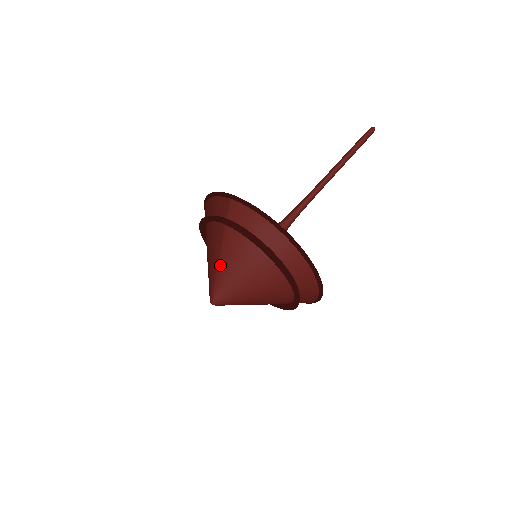
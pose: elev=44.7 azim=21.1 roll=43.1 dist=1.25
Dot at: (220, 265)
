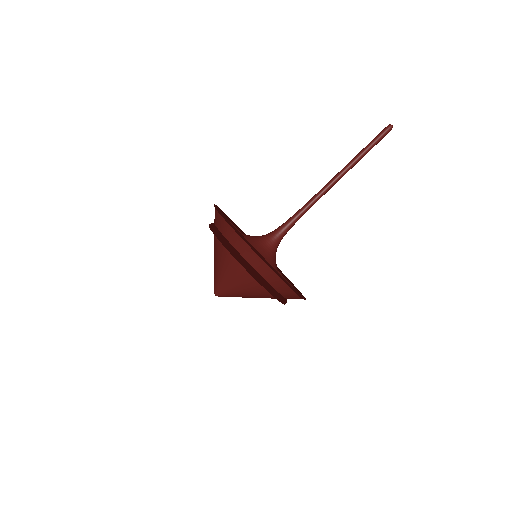
Dot at: occluded
